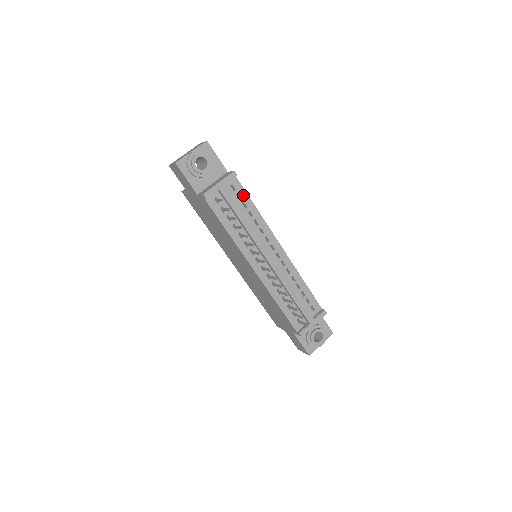
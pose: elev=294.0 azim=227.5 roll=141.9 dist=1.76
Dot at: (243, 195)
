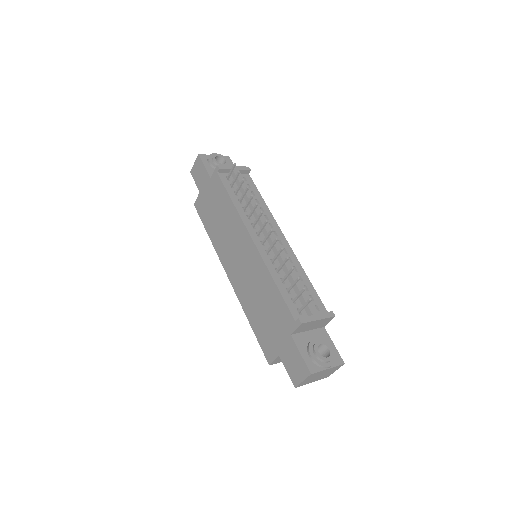
Dot at: (253, 187)
